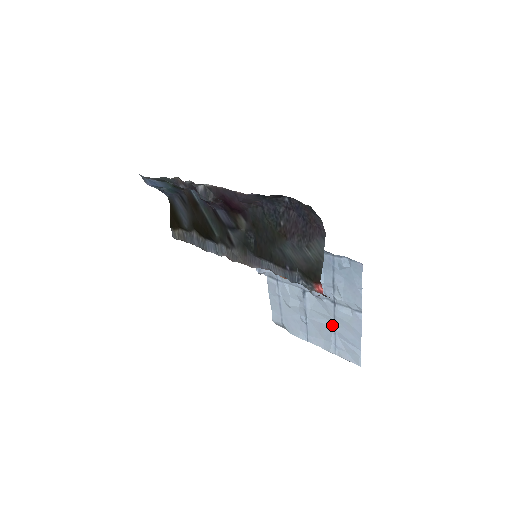
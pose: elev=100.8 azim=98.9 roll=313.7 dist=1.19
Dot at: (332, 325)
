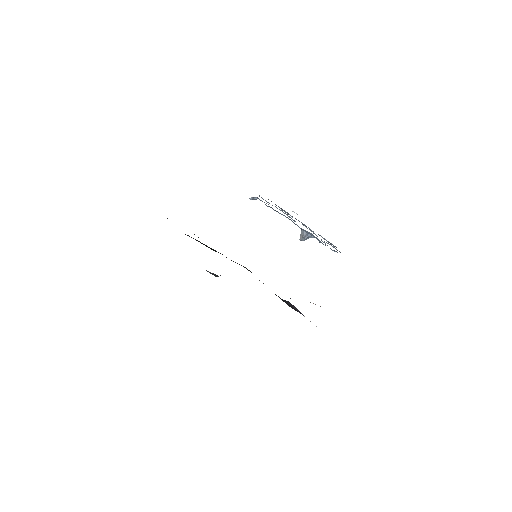
Dot at: occluded
